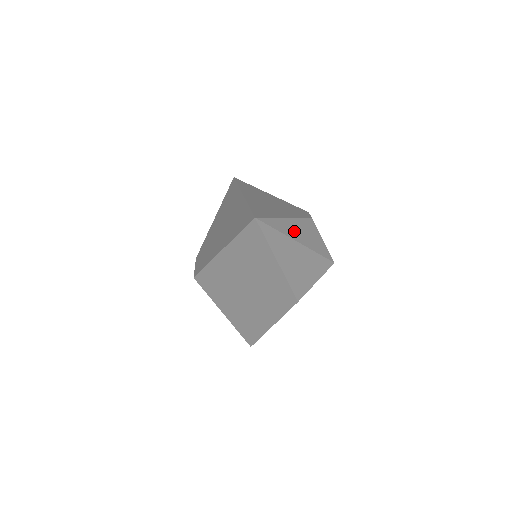
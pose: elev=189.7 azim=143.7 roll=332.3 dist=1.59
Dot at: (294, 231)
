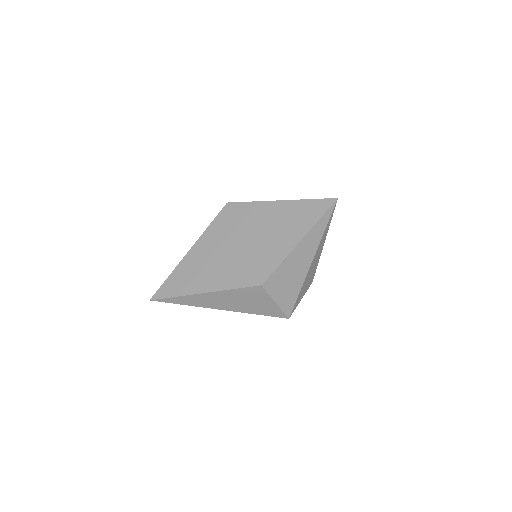
Dot at: (318, 253)
